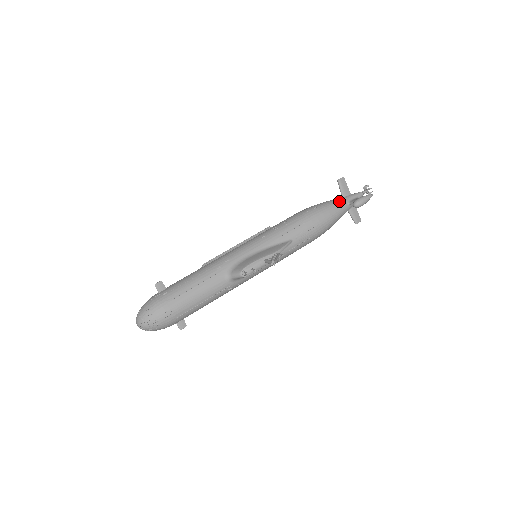
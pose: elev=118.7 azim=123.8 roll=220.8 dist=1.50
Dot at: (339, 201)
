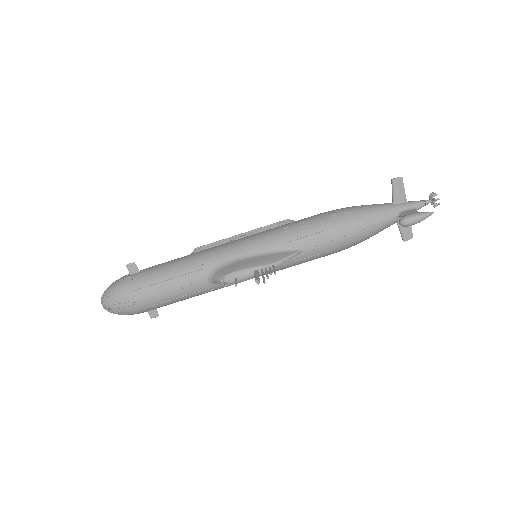
Dot at: (385, 209)
